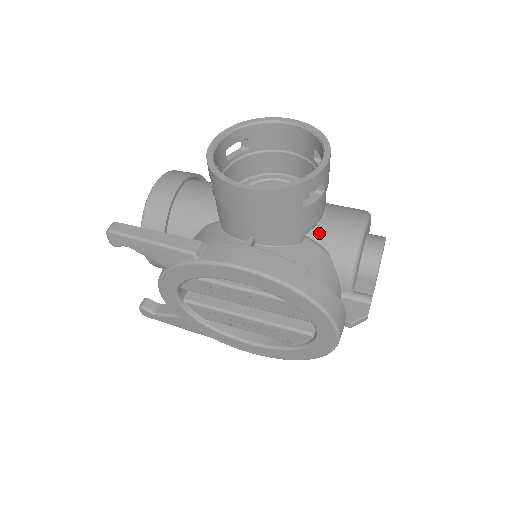
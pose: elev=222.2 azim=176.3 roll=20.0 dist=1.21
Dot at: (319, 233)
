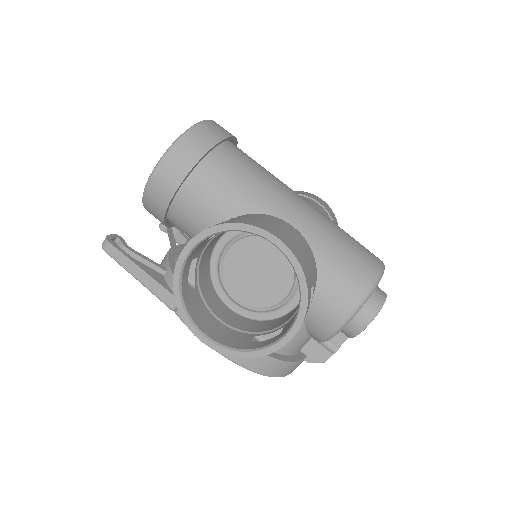
Dot at: occluded
